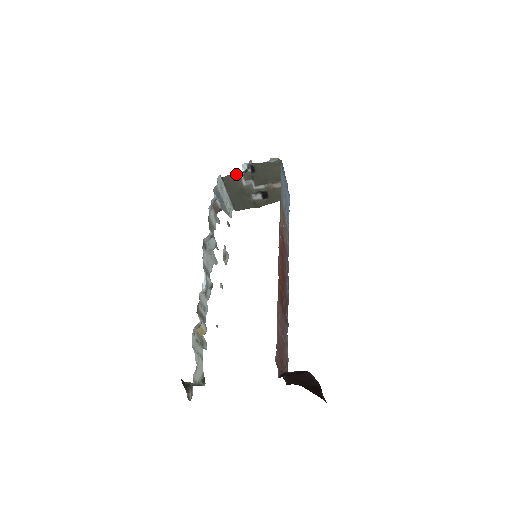
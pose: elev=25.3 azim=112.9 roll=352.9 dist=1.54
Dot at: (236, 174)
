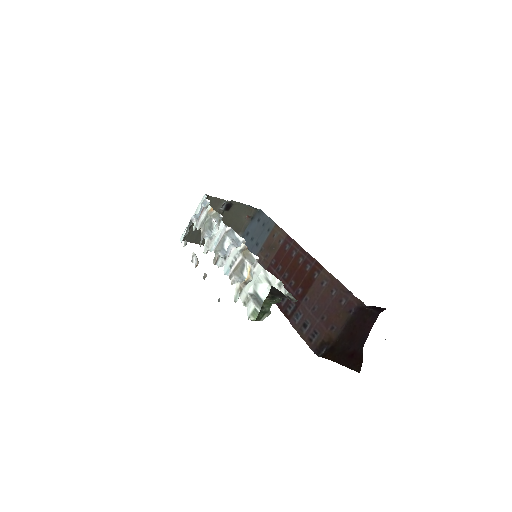
Dot at: (221, 200)
